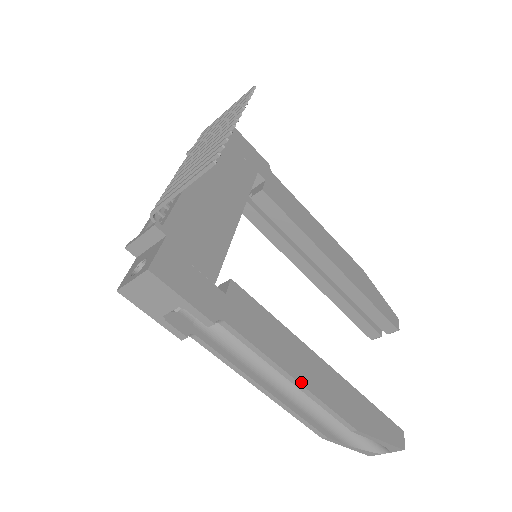
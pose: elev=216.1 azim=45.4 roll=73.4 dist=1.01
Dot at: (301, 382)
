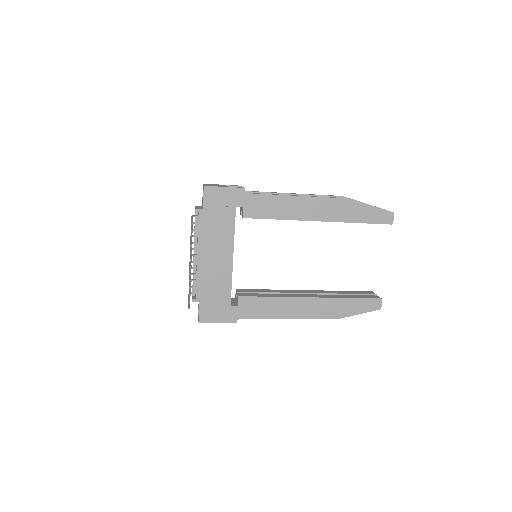
Dot at: (293, 318)
